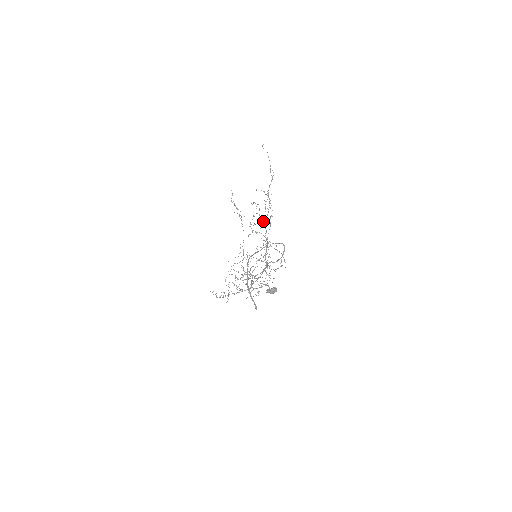
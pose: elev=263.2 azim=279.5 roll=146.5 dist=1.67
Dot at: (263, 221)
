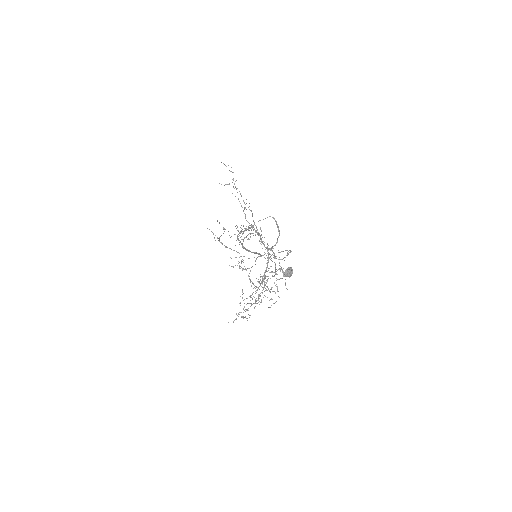
Dot at: occluded
